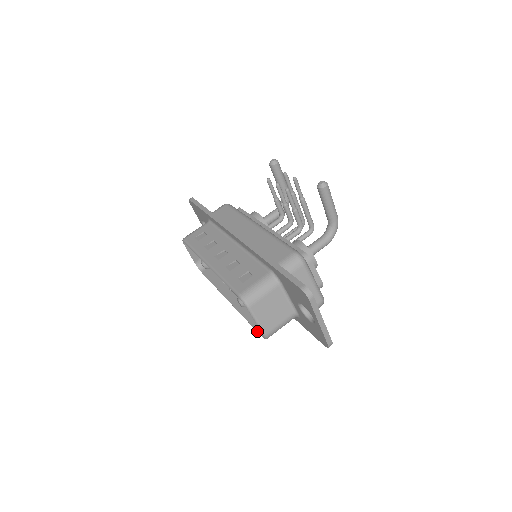
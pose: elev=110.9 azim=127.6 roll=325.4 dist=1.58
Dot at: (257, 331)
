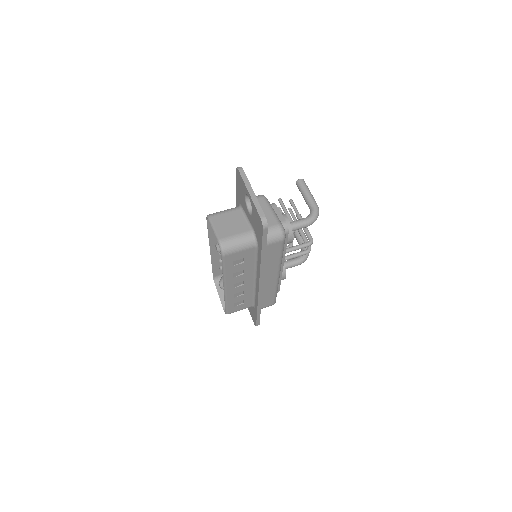
Dot at: (222, 259)
